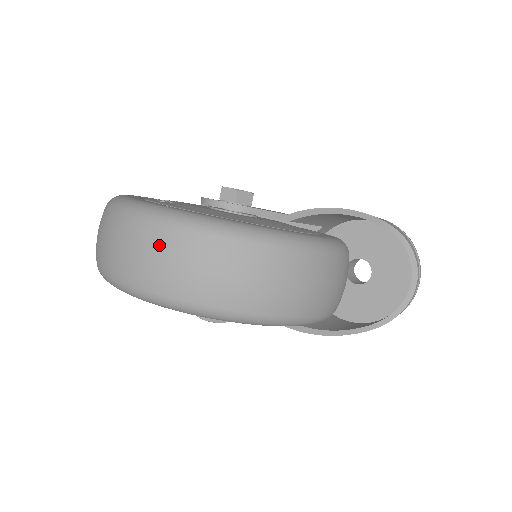
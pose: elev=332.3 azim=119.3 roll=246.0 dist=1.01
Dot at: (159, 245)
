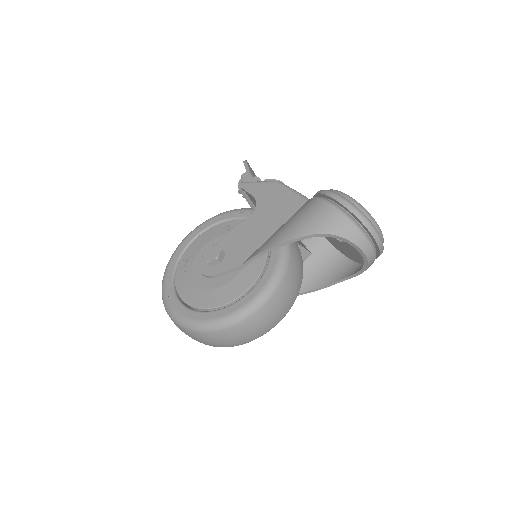
Dot at: occluded
